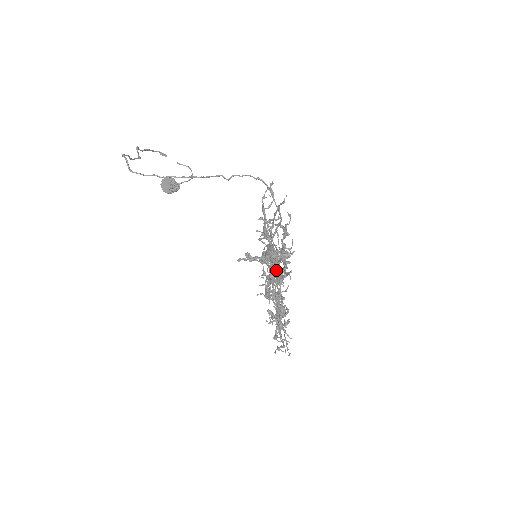
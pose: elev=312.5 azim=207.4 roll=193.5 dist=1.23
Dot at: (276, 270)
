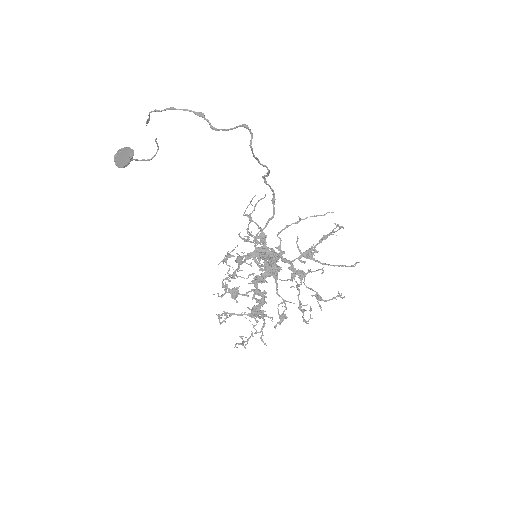
Dot at: (291, 268)
